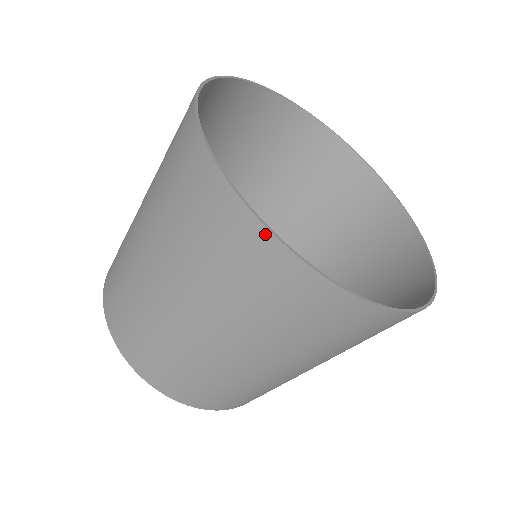
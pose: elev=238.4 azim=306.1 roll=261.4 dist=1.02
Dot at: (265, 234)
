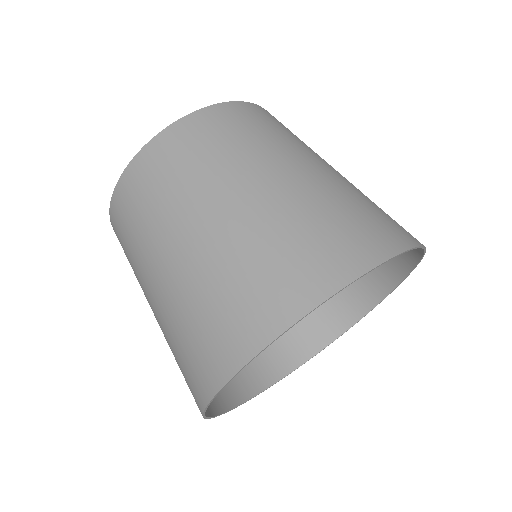
Dot at: (205, 401)
